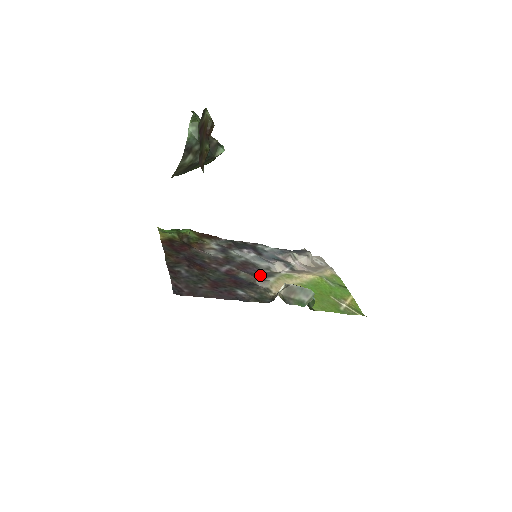
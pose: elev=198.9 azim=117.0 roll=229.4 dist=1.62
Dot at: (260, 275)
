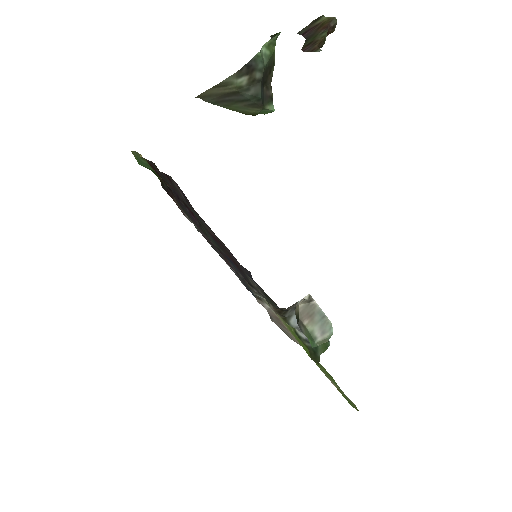
Dot at: (248, 286)
